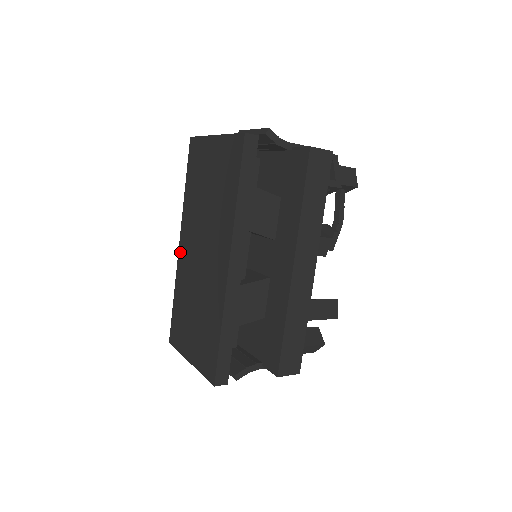
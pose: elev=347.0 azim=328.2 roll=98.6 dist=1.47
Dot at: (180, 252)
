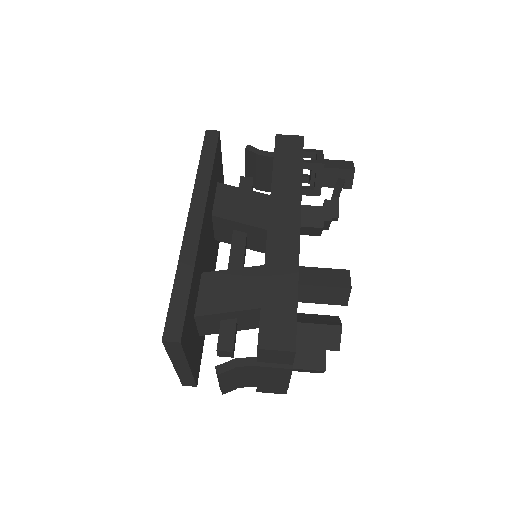
Dot at: occluded
